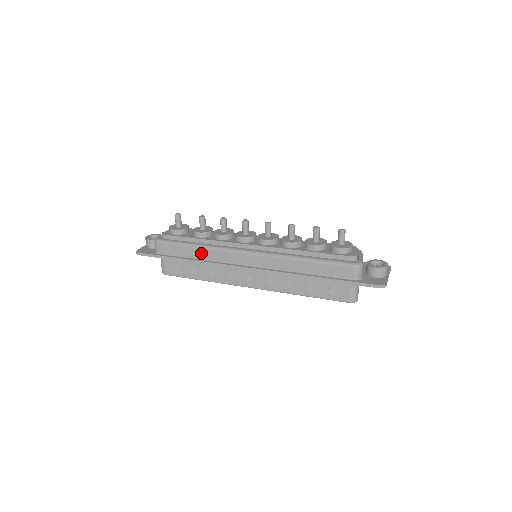
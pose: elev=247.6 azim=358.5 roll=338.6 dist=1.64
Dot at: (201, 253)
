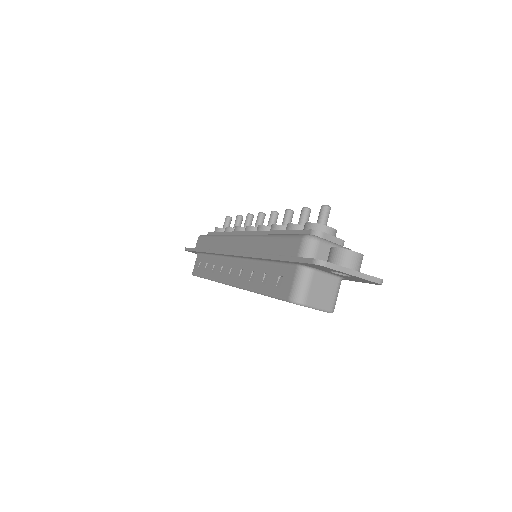
Dot at: (214, 243)
